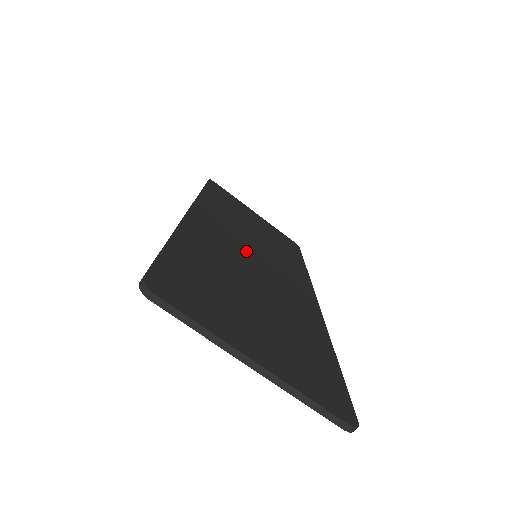
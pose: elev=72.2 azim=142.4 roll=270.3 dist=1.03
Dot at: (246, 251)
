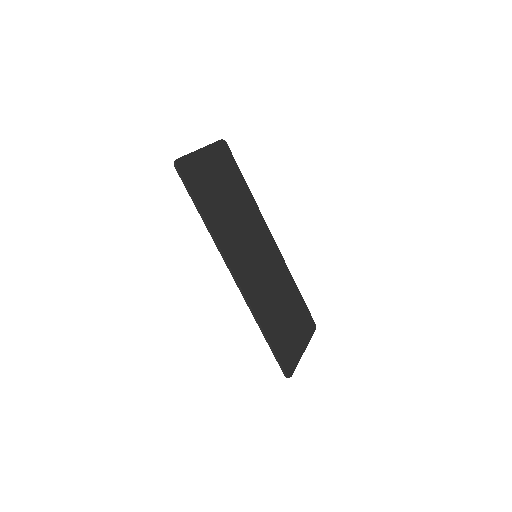
Dot at: (255, 263)
